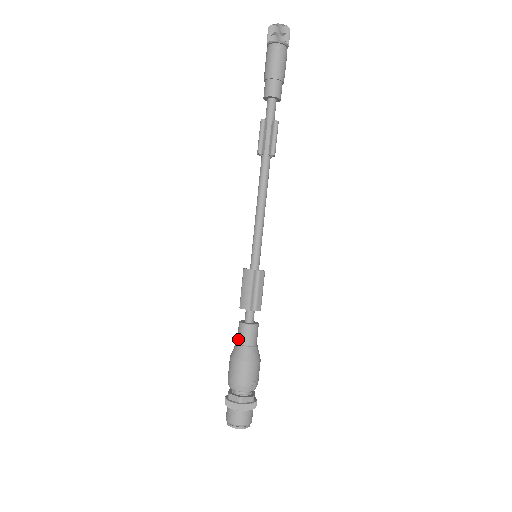
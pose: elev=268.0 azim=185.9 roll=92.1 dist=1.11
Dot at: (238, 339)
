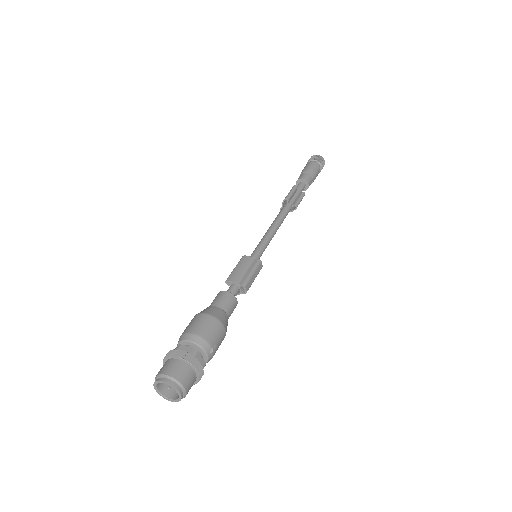
Dot at: (214, 302)
